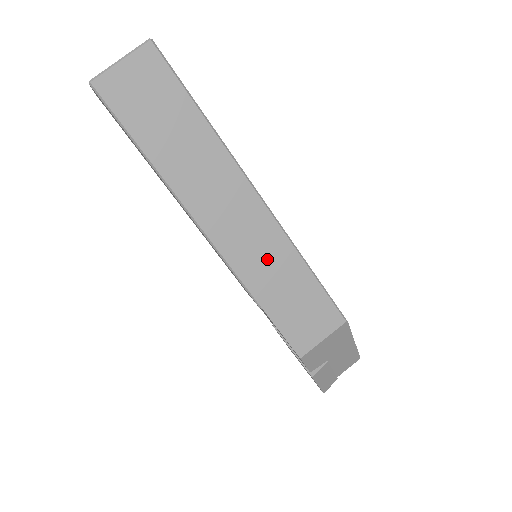
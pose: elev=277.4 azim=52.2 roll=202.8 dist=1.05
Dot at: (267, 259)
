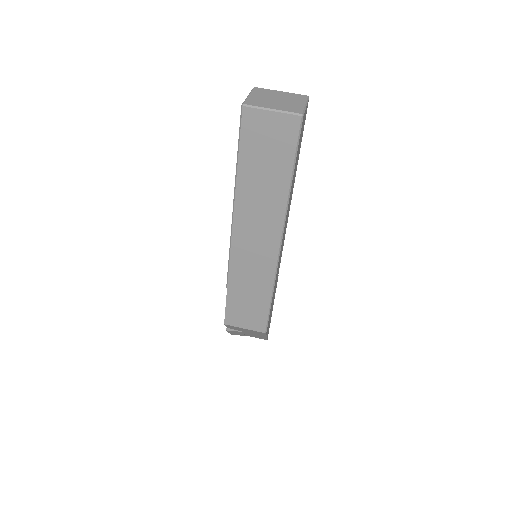
Dot at: (253, 272)
